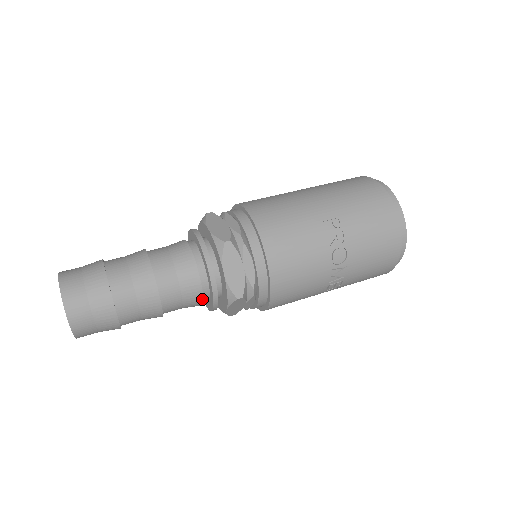
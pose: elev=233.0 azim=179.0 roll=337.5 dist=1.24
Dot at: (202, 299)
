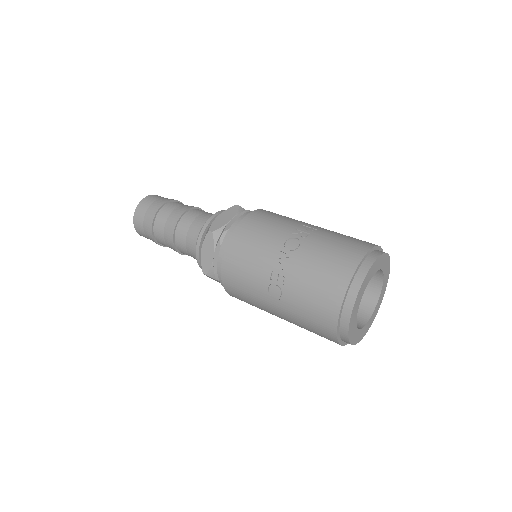
Dot at: (197, 237)
